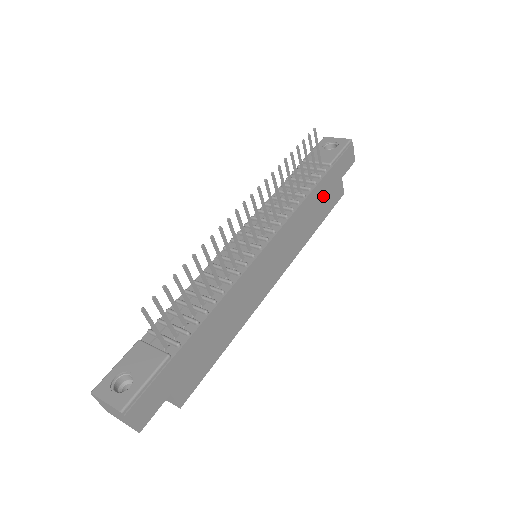
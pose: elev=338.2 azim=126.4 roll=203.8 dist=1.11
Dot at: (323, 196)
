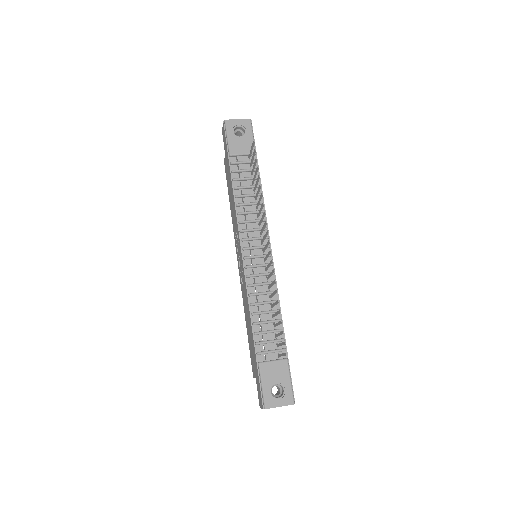
Dot at: occluded
